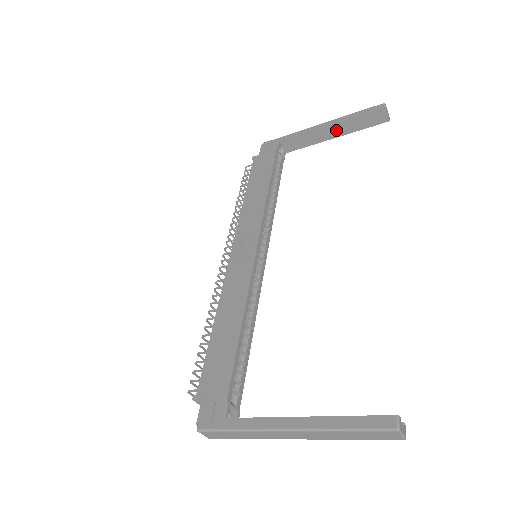
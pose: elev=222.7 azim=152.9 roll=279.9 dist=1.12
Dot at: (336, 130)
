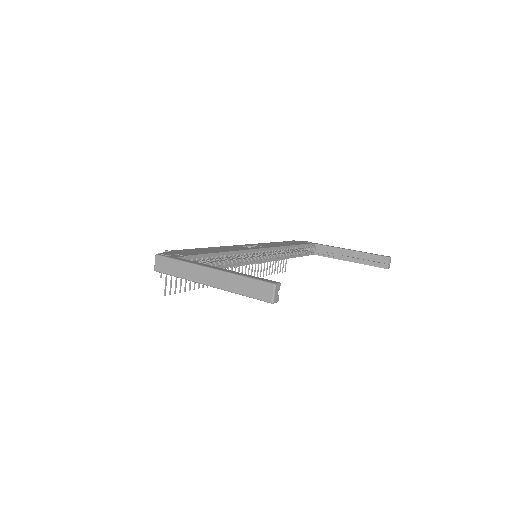
Dot at: (353, 257)
